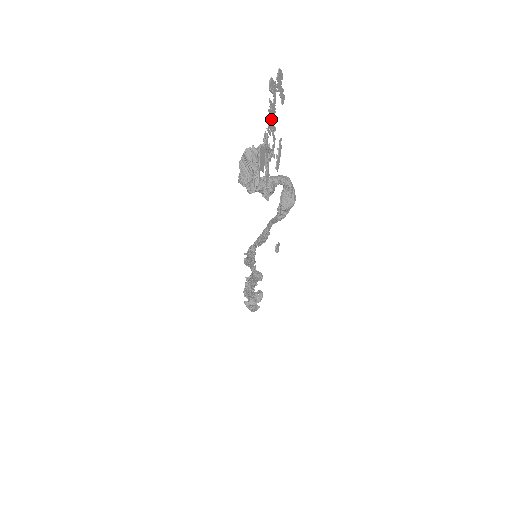
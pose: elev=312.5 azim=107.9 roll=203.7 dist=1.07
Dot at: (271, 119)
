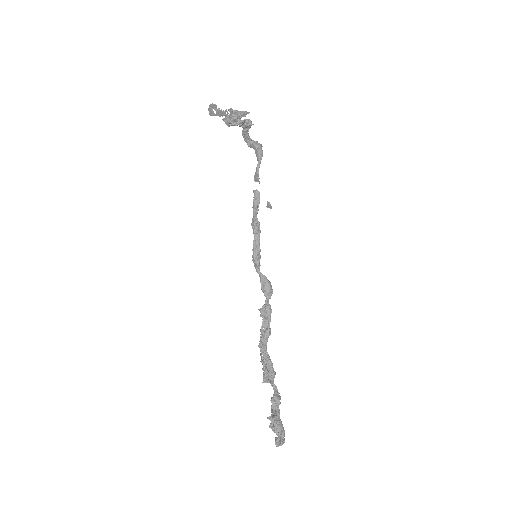
Dot at: (223, 112)
